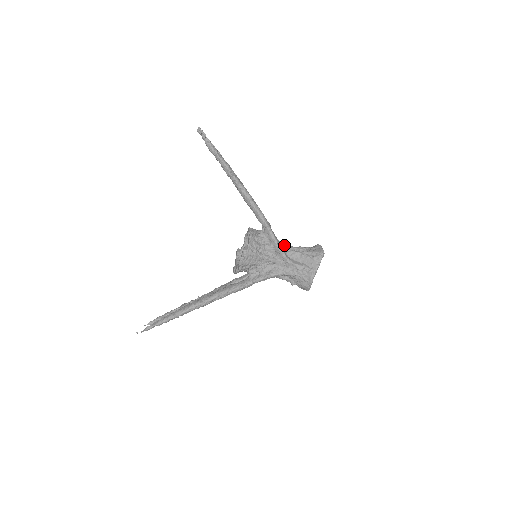
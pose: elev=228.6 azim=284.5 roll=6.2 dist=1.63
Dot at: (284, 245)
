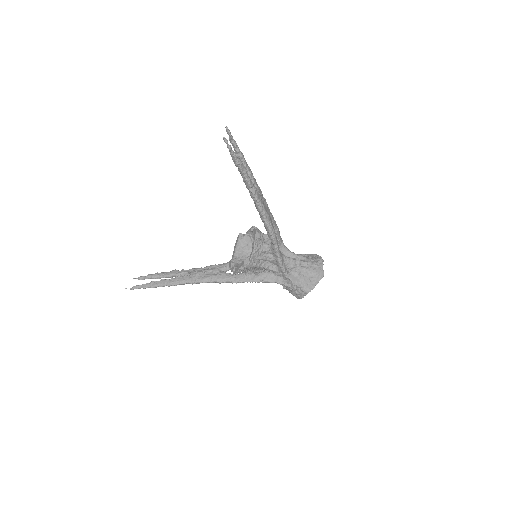
Dot at: (287, 258)
